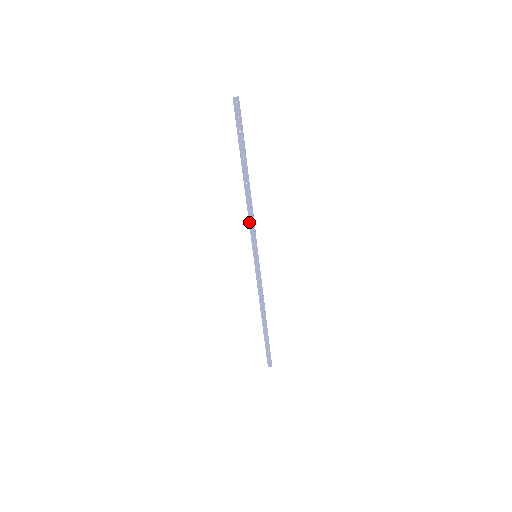
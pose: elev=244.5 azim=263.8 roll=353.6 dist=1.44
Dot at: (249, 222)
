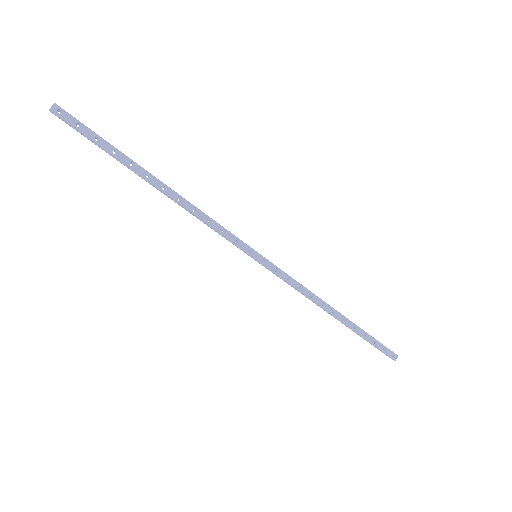
Dot at: (210, 226)
